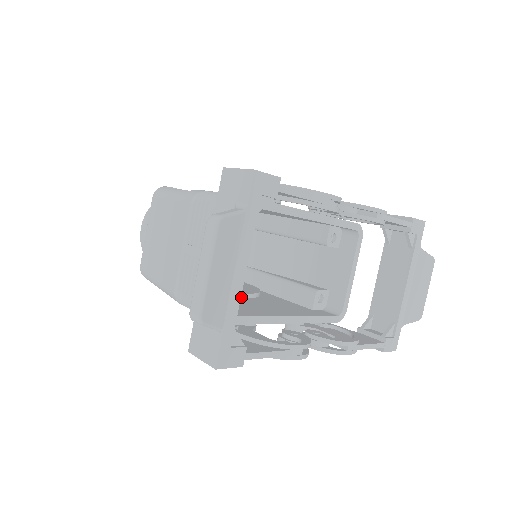
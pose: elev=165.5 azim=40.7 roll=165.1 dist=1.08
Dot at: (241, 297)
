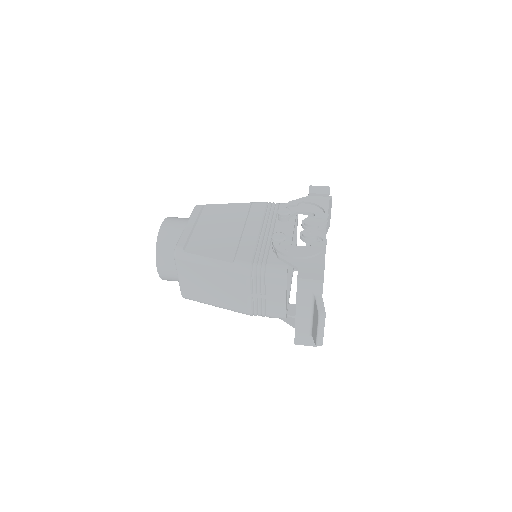
Dot at: occluded
